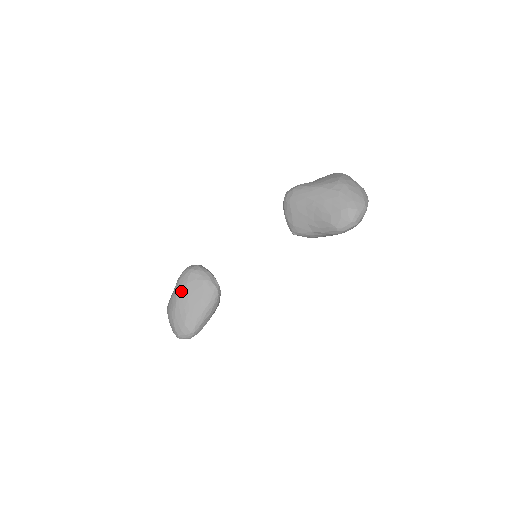
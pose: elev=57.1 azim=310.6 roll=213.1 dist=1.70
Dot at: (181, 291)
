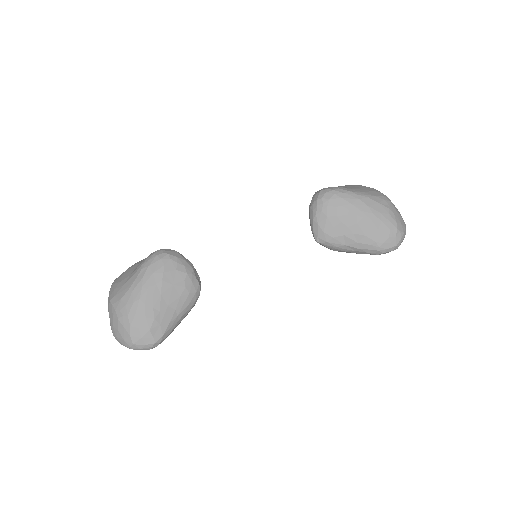
Dot at: (152, 282)
